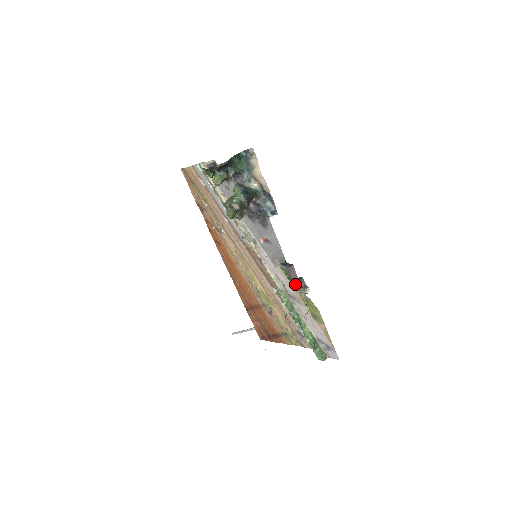
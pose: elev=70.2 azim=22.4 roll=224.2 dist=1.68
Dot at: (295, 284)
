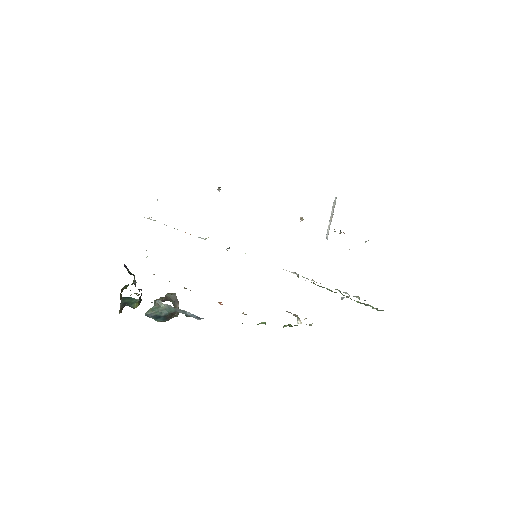
Dot at: (286, 311)
